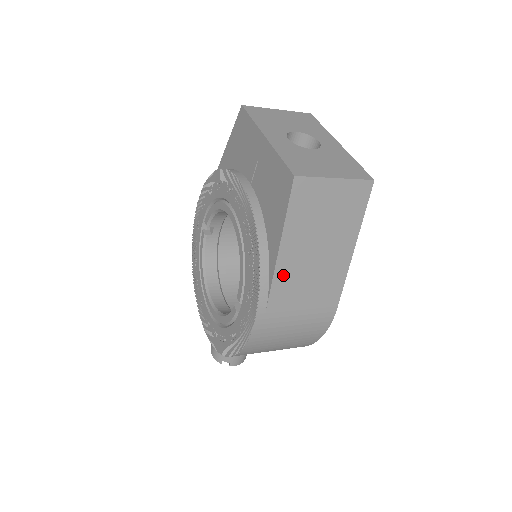
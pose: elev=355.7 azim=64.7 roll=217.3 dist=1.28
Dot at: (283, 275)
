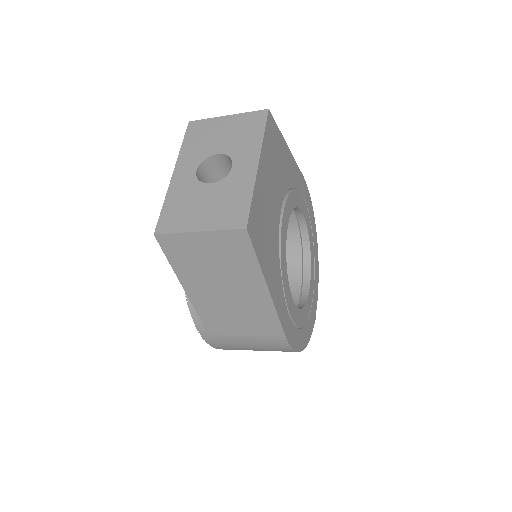
Dot at: (203, 306)
